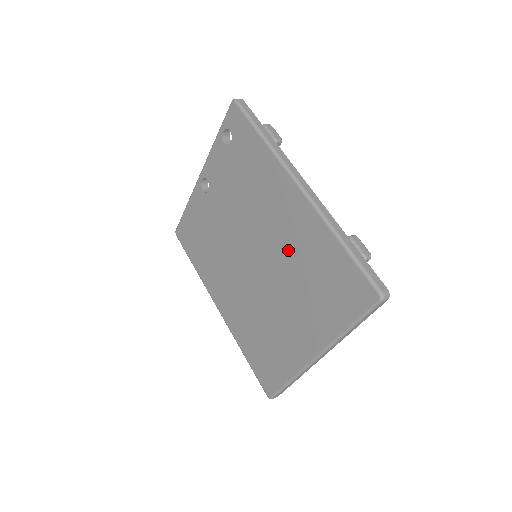
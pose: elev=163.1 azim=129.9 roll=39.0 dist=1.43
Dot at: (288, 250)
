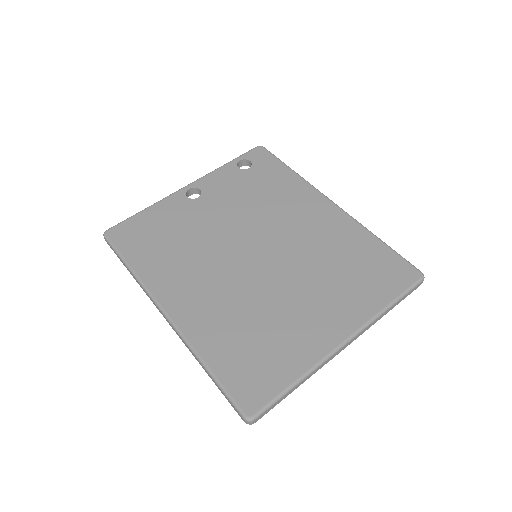
Dot at: (314, 245)
